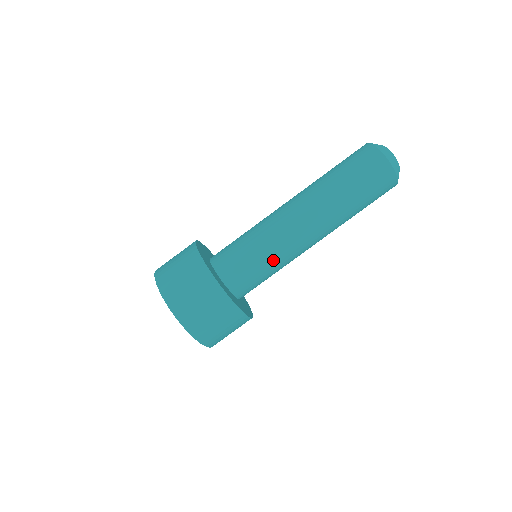
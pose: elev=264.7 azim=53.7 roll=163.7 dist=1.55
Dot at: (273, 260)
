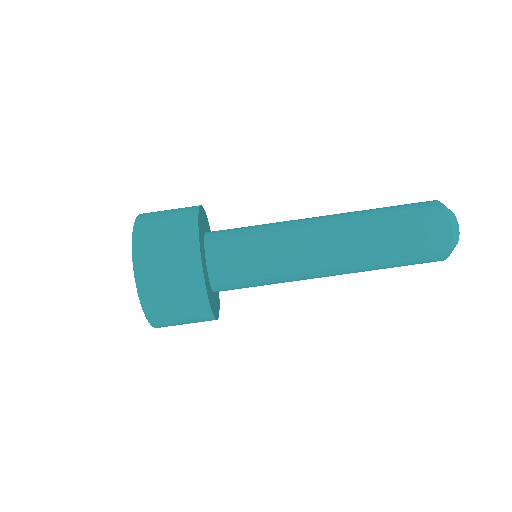
Dot at: (272, 267)
